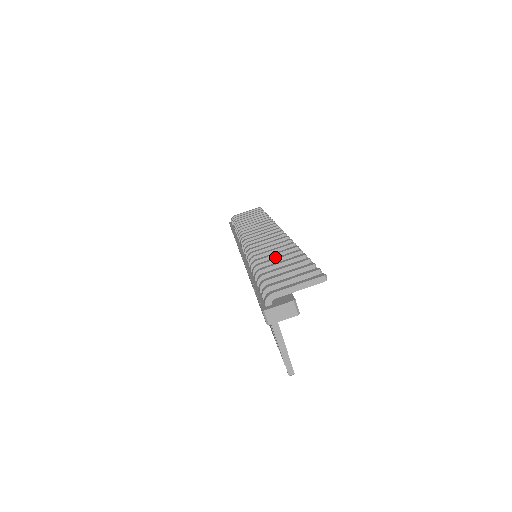
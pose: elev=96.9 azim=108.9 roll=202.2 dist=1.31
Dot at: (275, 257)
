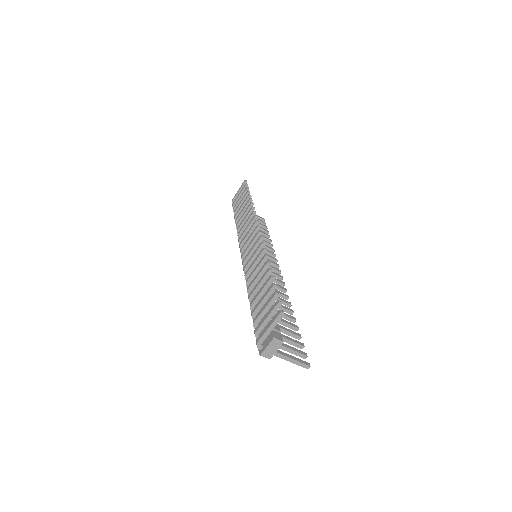
Dot at: (258, 279)
